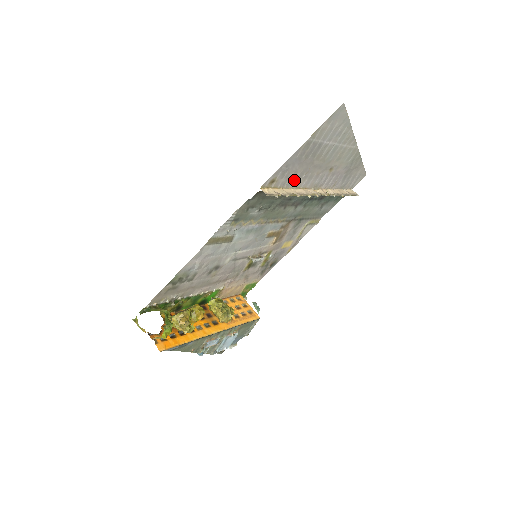
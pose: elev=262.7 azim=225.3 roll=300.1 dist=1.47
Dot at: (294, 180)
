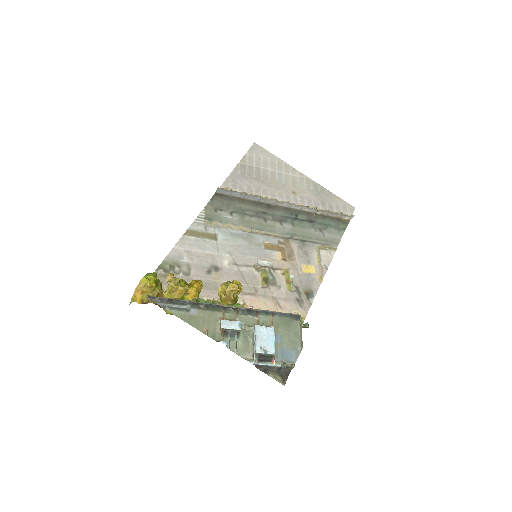
Dot at: (253, 194)
